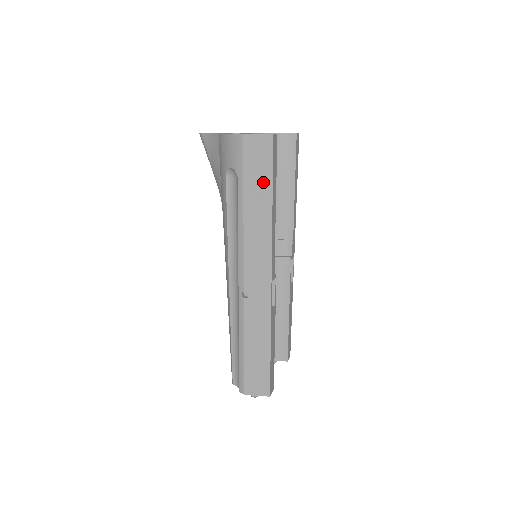
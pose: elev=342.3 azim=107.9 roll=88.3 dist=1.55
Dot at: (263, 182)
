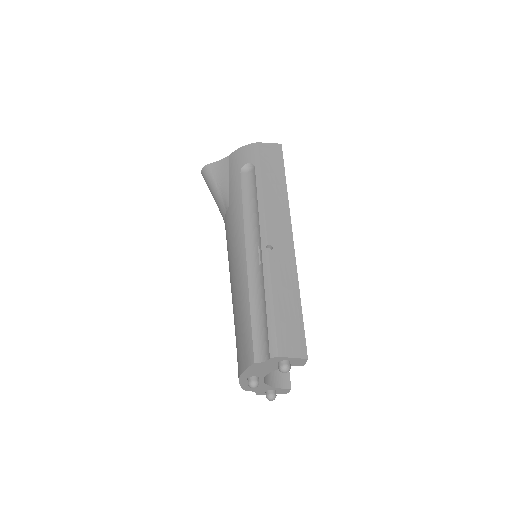
Dot at: (277, 169)
